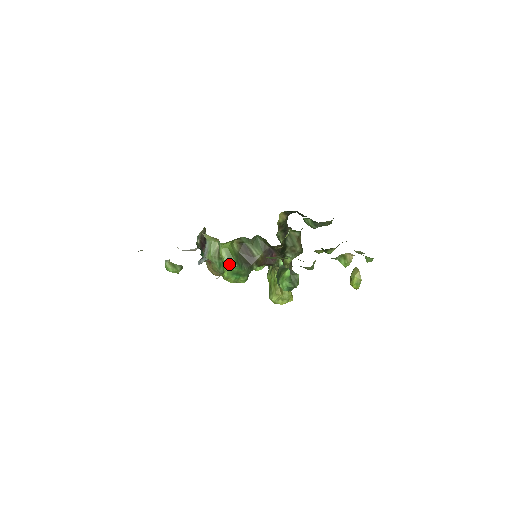
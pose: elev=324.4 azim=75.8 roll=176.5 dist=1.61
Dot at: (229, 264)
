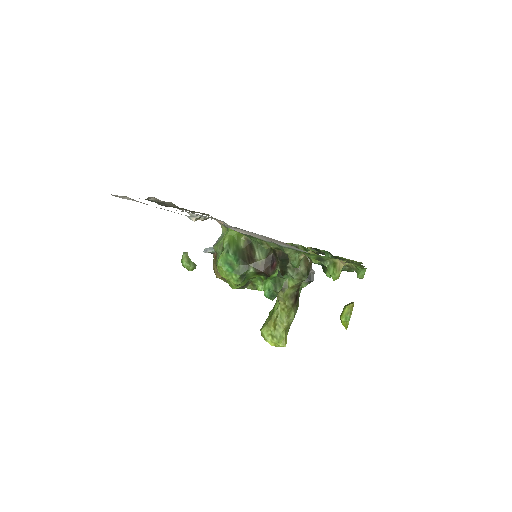
Dot at: (226, 250)
